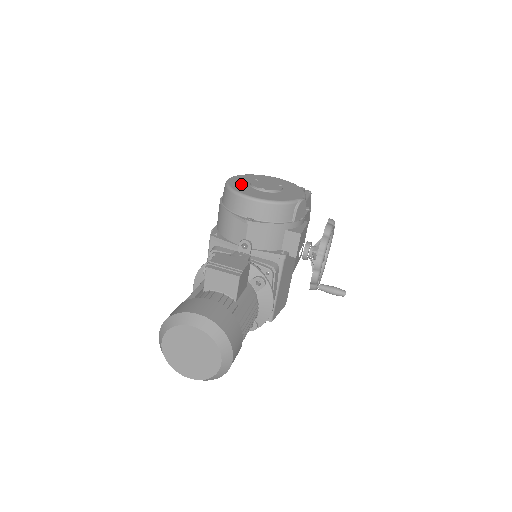
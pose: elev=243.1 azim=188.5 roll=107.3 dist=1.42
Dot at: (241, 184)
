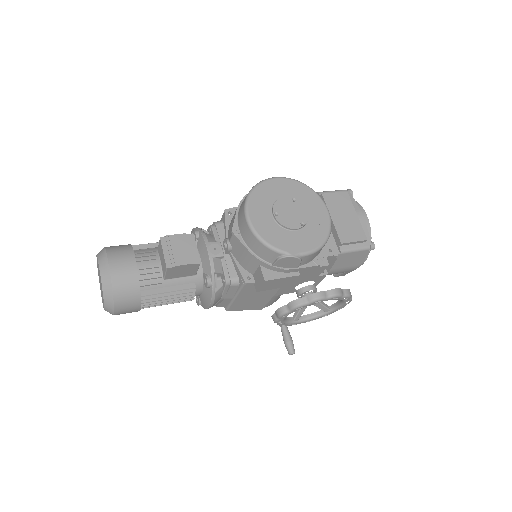
Dot at: (271, 193)
